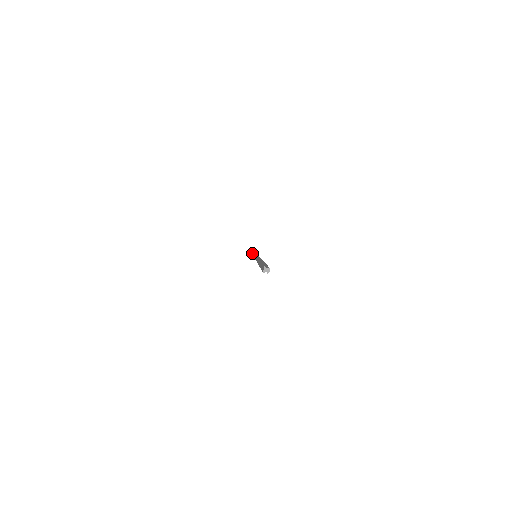
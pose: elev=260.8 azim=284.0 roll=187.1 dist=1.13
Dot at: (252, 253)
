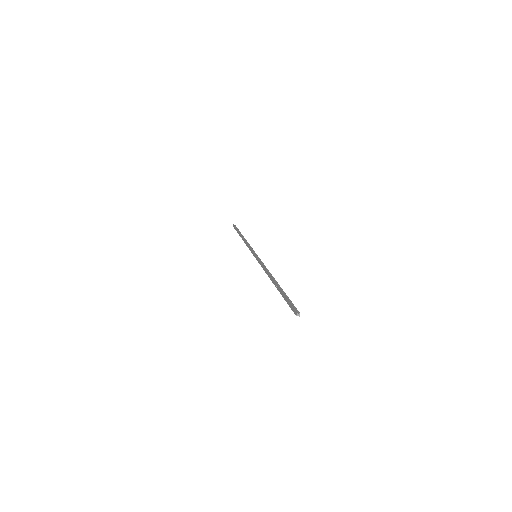
Dot at: (244, 242)
